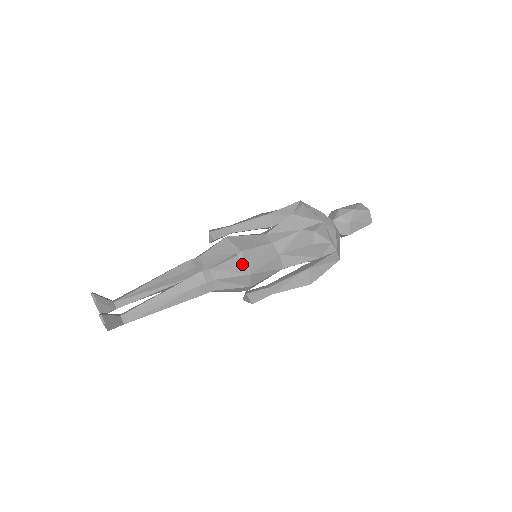
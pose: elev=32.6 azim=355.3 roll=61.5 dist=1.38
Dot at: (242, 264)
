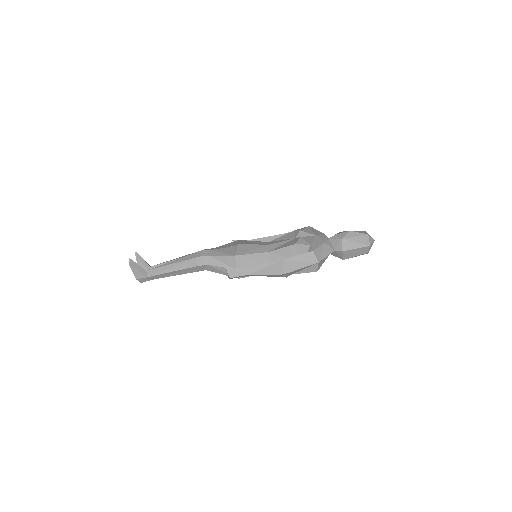
Dot at: (233, 250)
